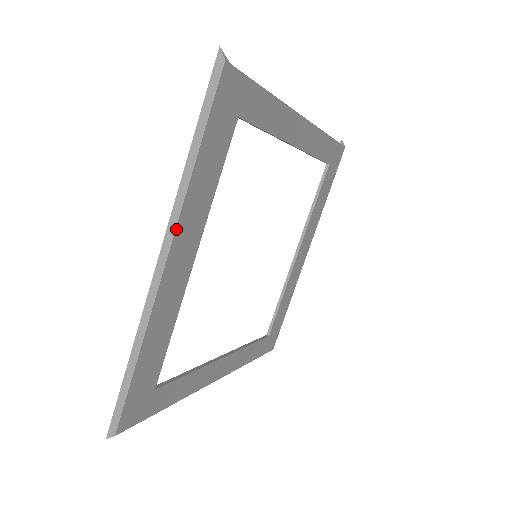
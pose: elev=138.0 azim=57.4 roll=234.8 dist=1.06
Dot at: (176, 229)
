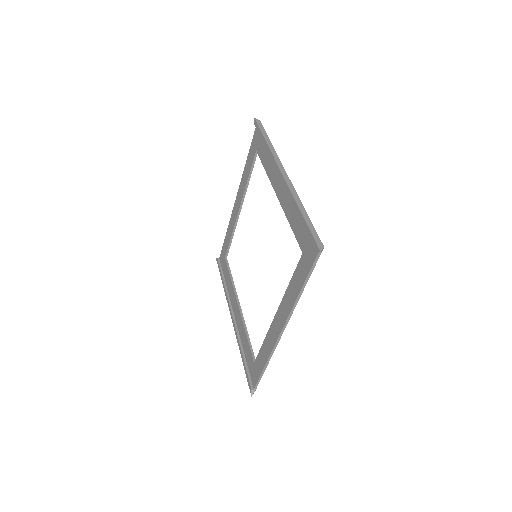
Dot at: (281, 163)
